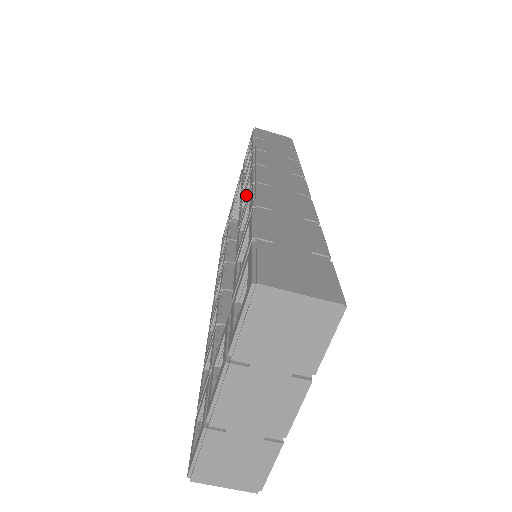
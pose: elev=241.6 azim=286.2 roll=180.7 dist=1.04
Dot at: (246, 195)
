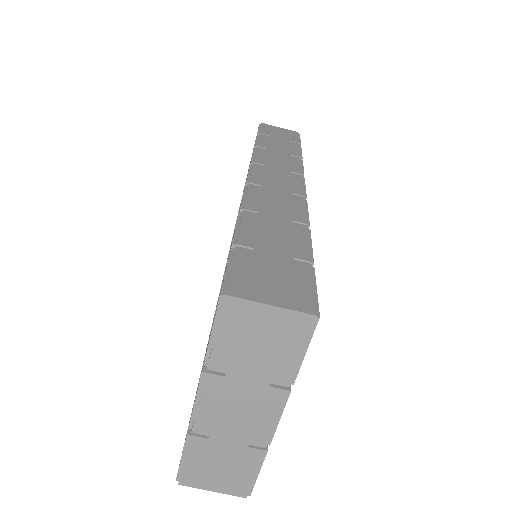
Dot at: occluded
